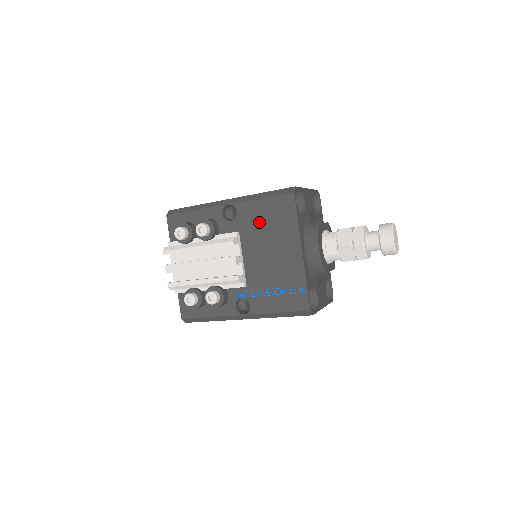
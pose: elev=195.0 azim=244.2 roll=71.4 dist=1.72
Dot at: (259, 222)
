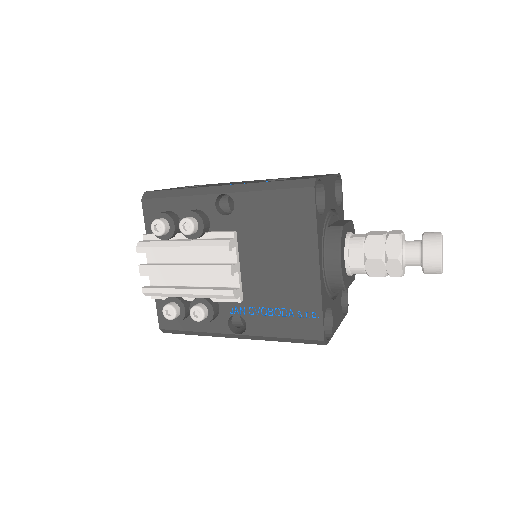
Dot at: (264, 221)
